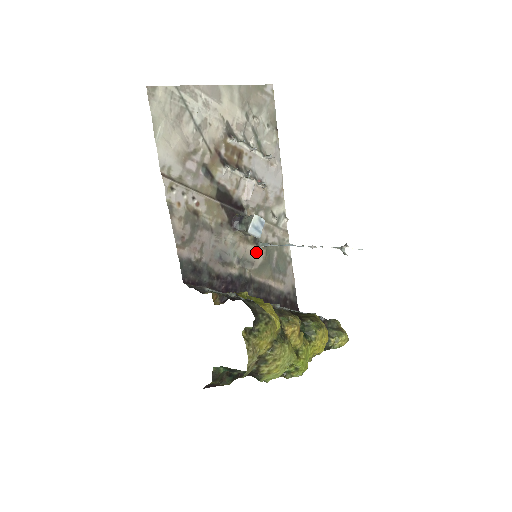
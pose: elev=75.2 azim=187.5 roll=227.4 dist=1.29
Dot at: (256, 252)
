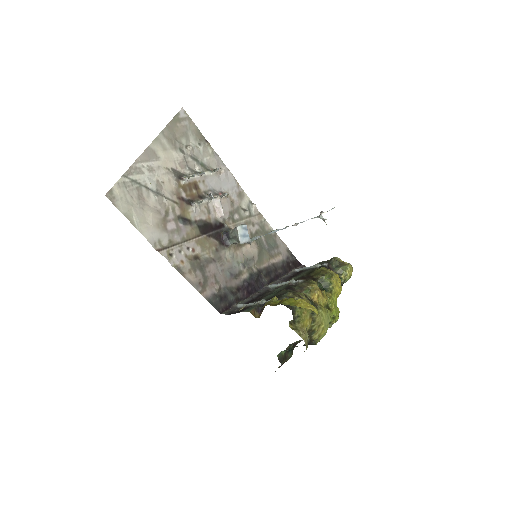
Dot at: (250, 249)
